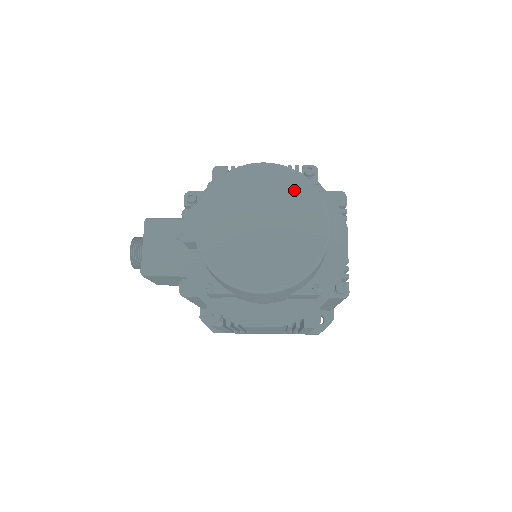
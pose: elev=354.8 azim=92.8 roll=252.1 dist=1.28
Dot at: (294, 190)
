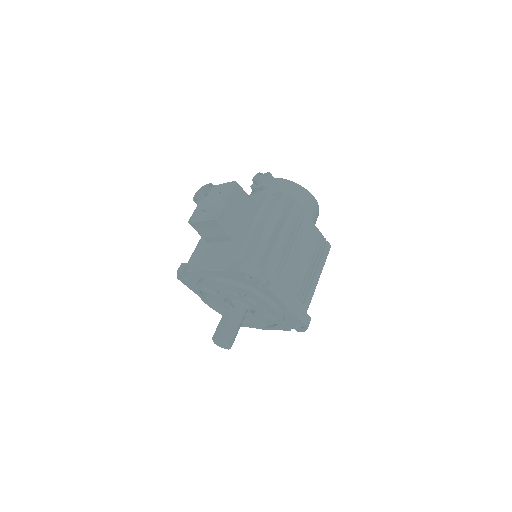
Dot at: occluded
